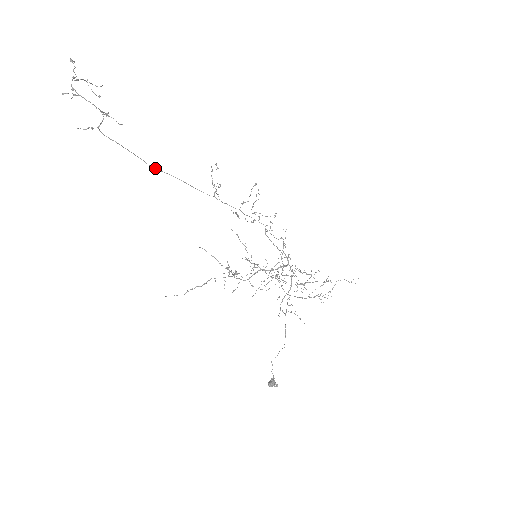
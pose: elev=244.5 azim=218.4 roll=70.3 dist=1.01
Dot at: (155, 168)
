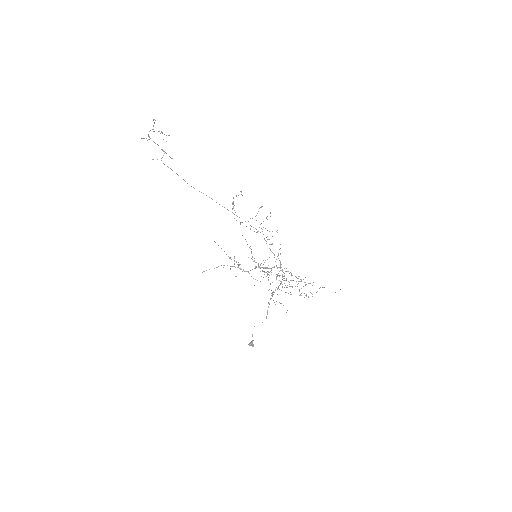
Dot at: occluded
